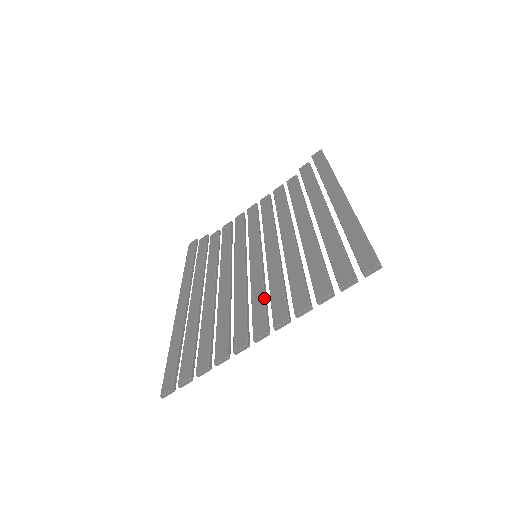
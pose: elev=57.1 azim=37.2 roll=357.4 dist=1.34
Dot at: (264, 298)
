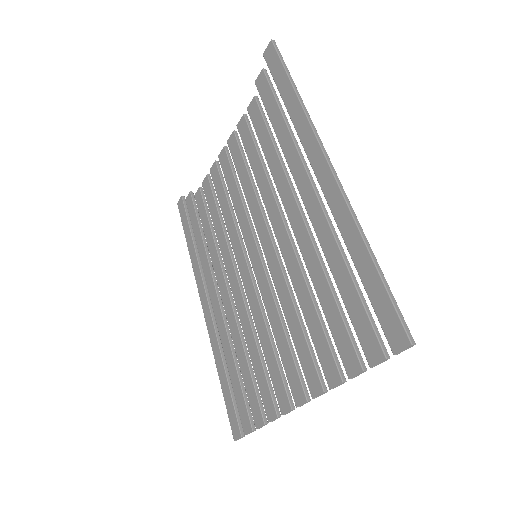
Dot at: (287, 343)
